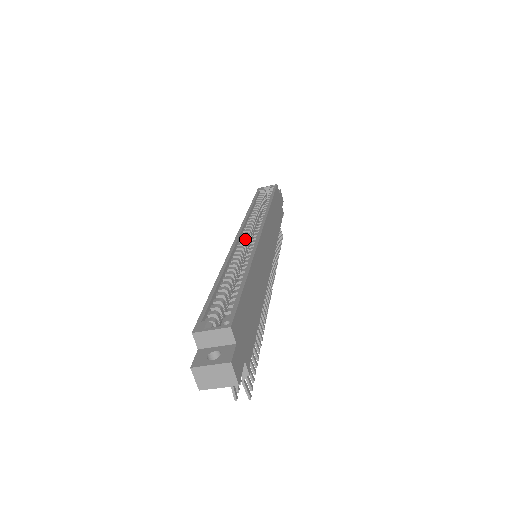
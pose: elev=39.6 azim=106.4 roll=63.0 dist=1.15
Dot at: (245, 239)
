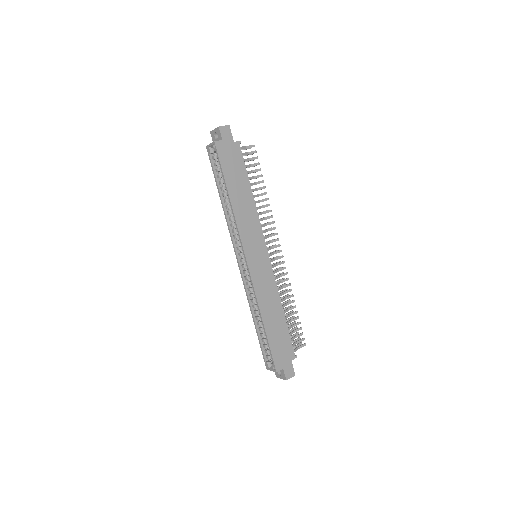
Dot at: (243, 265)
